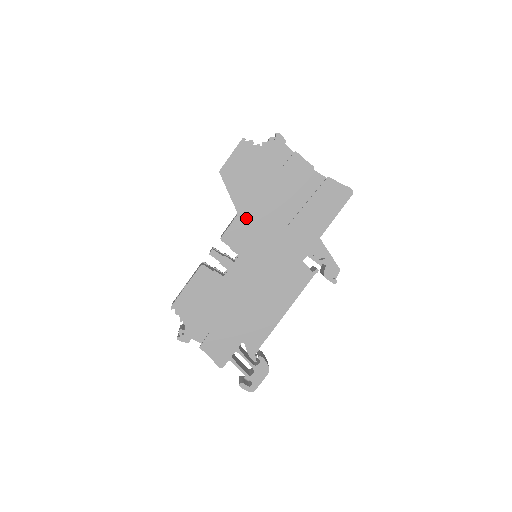
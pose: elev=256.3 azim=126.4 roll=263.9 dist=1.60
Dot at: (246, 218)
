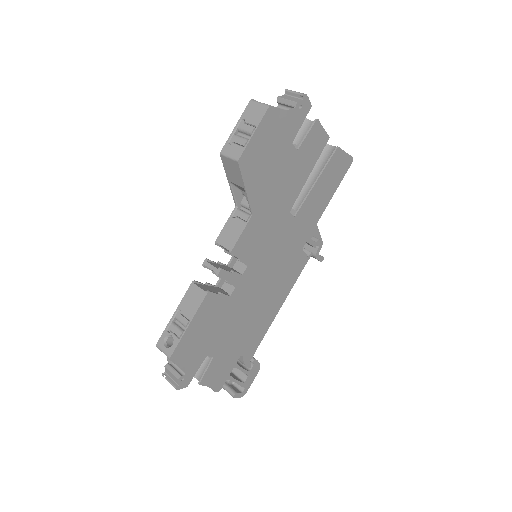
Dot at: (260, 217)
